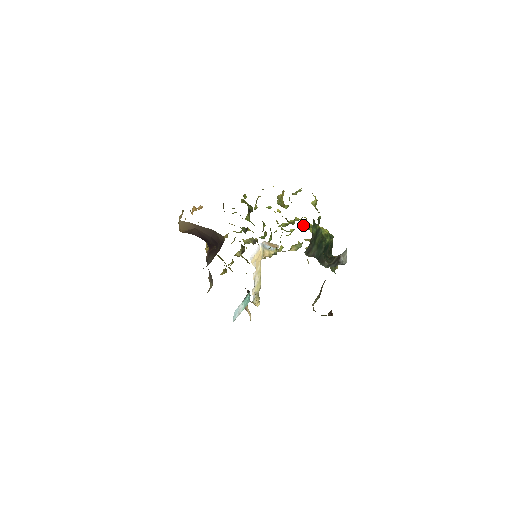
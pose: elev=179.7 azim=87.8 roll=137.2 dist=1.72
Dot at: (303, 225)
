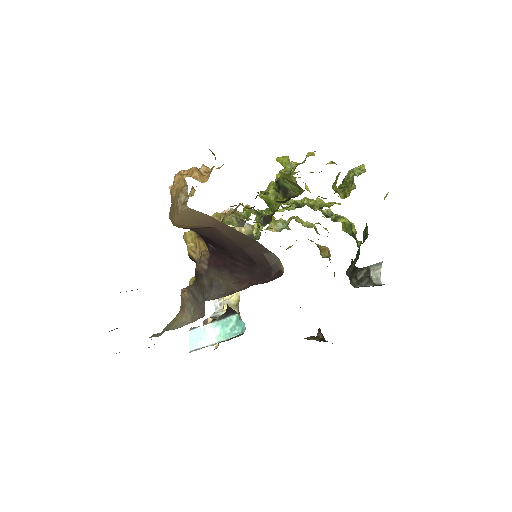
Dot at: (321, 209)
